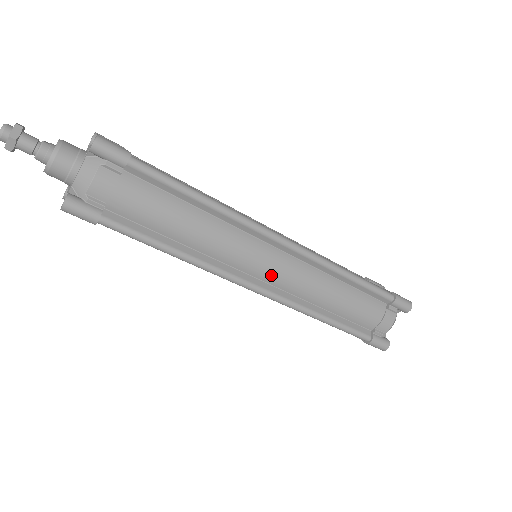
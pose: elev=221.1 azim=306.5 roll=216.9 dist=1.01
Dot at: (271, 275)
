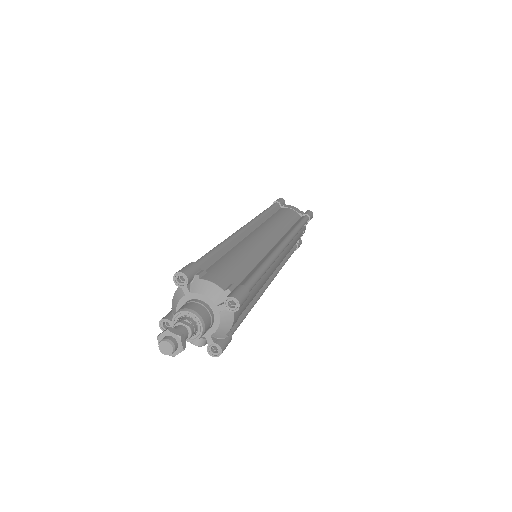
Dot at: occluded
